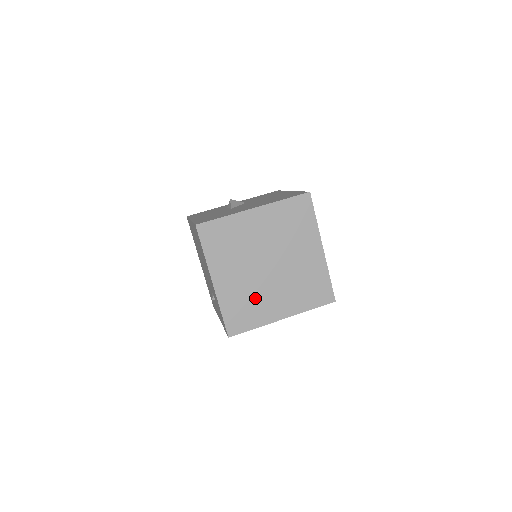
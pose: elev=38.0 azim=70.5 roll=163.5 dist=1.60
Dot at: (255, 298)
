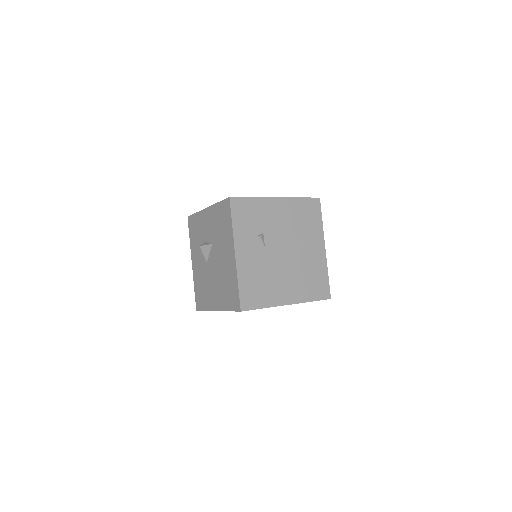
Dot at: occluded
